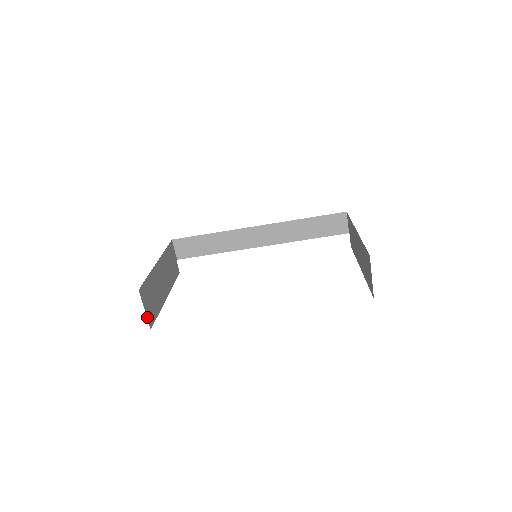
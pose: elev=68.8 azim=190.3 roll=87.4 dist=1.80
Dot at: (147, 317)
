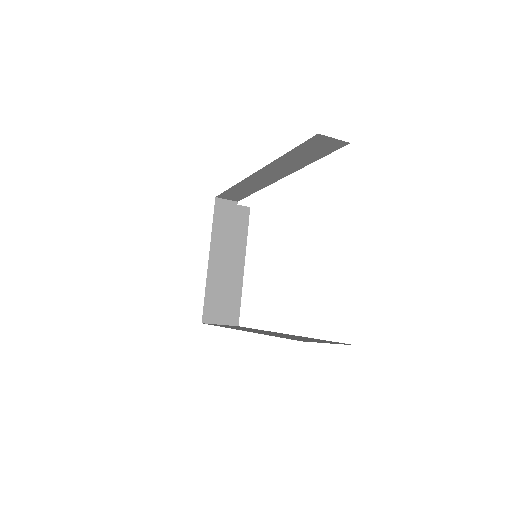
Dot at: (227, 324)
